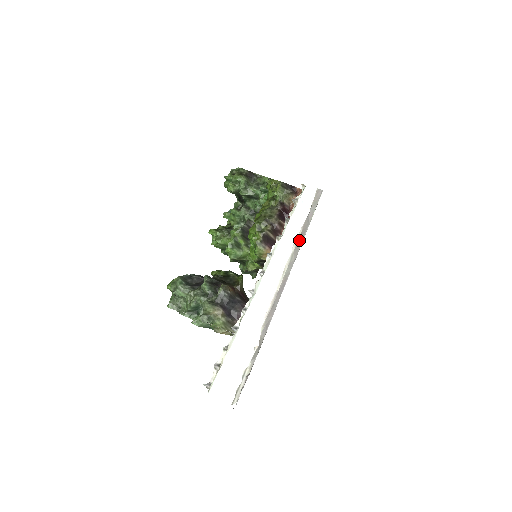
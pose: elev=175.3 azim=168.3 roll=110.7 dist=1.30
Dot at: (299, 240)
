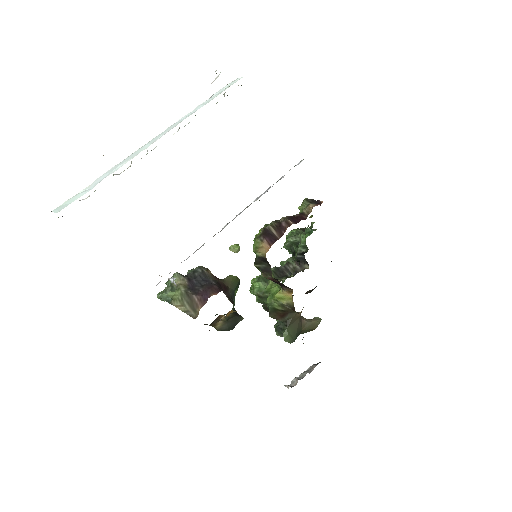
Dot at: occluded
